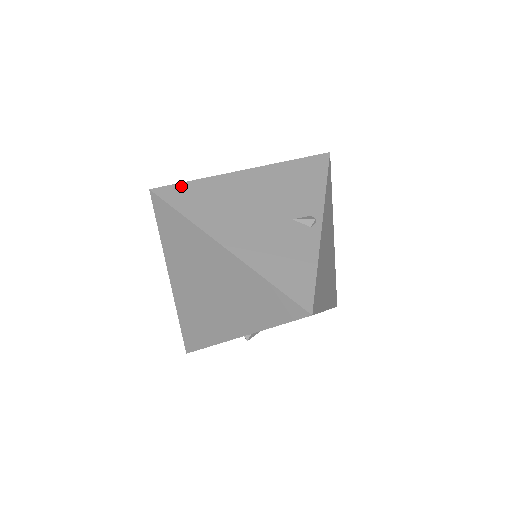
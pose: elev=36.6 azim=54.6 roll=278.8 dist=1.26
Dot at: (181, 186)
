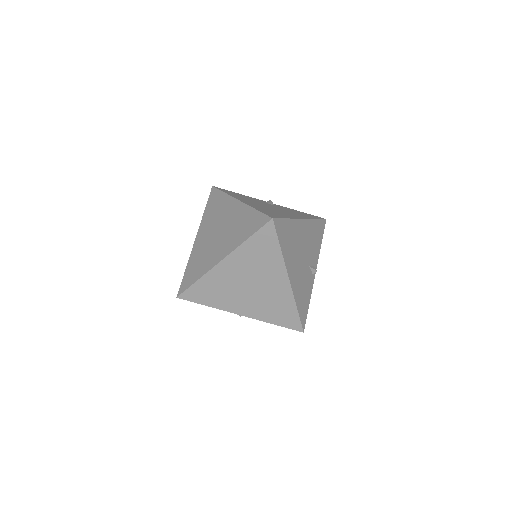
Dot at: (283, 222)
